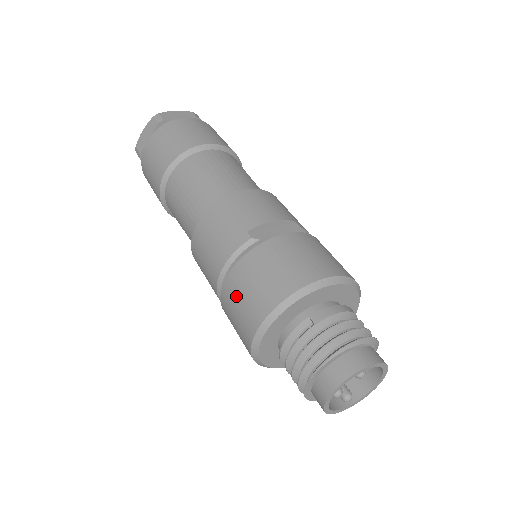
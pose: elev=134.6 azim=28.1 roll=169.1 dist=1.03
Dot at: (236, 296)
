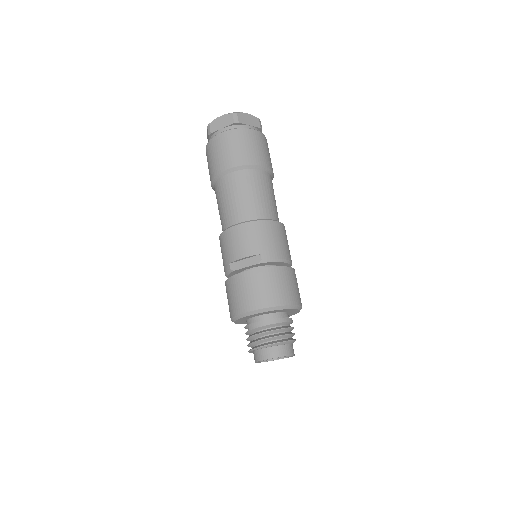
Dot at: occluded
